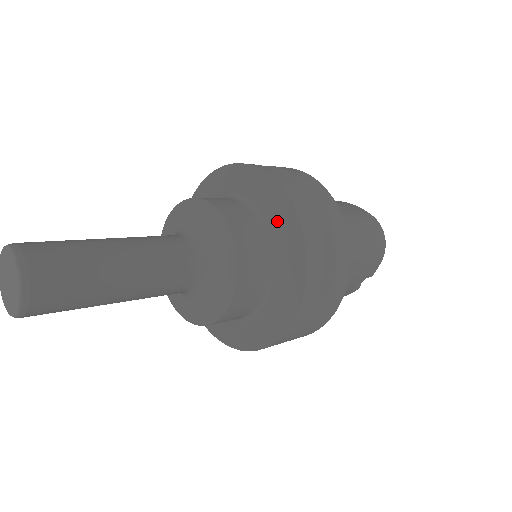
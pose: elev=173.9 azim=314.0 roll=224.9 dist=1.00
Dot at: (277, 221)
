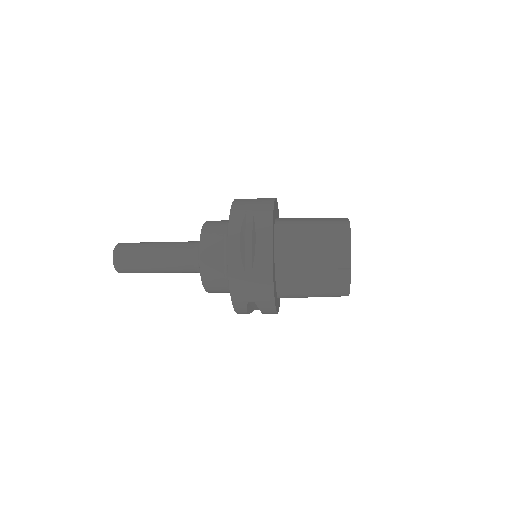
Dot at: occluded
